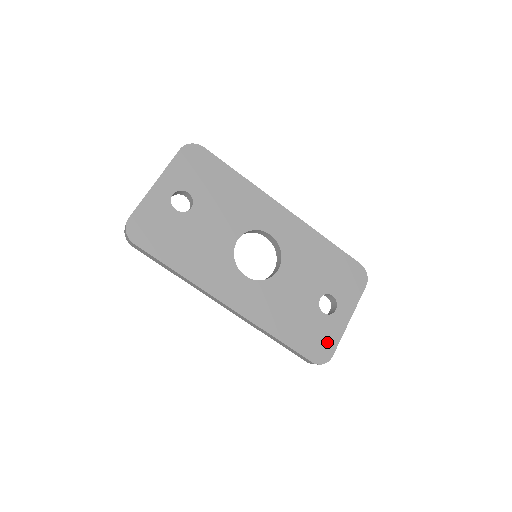
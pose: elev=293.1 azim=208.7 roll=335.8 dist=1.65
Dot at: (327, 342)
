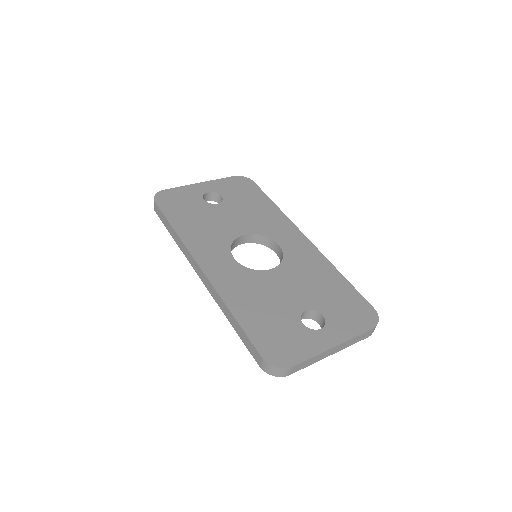
Dot at: (293, 350)
